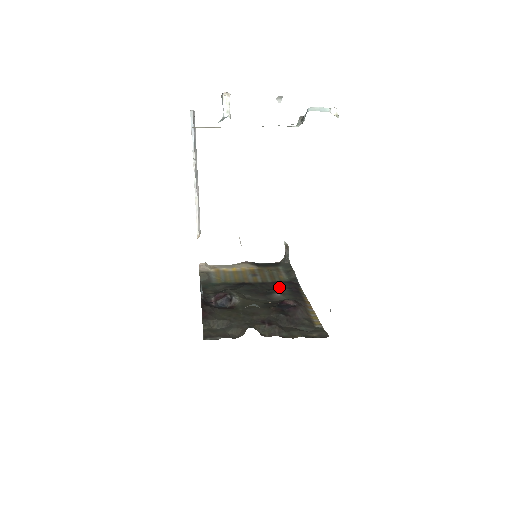
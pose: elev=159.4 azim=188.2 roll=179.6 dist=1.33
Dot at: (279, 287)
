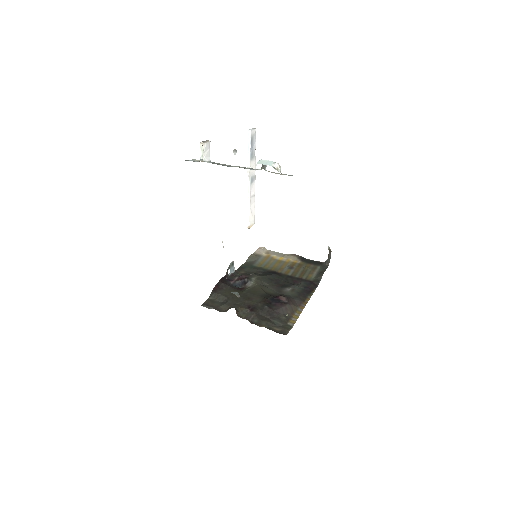
Dot at: (299, 284)
